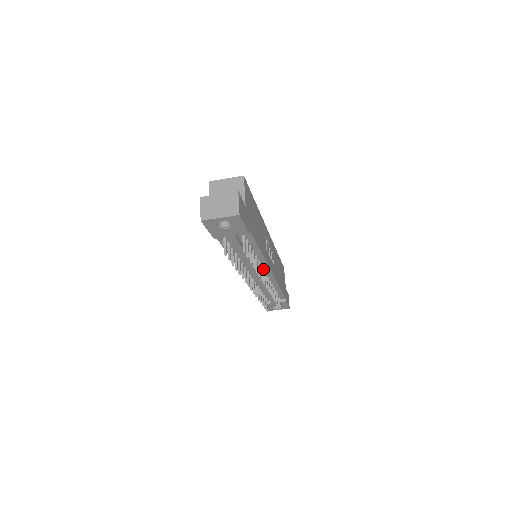
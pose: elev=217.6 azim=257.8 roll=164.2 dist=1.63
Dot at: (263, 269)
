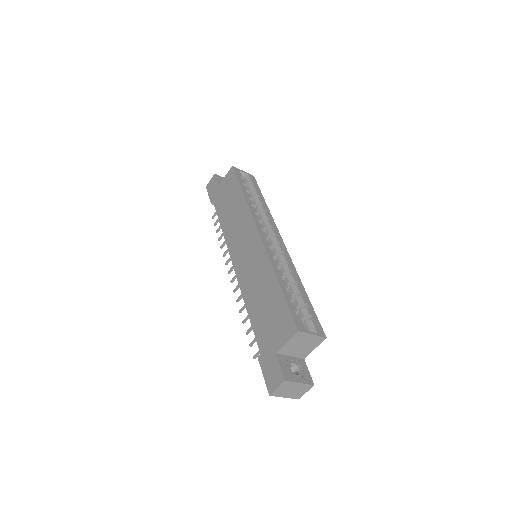
Dot at: occluded
